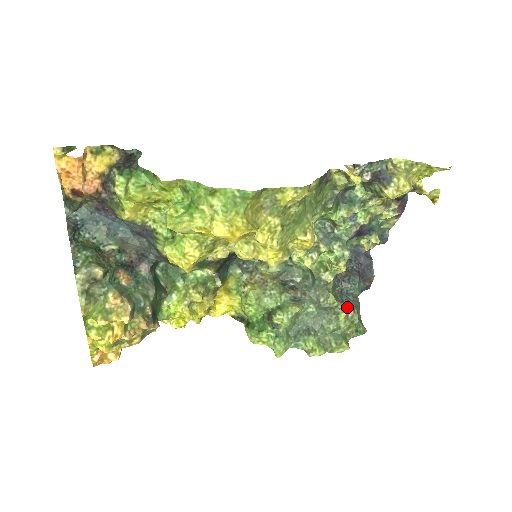
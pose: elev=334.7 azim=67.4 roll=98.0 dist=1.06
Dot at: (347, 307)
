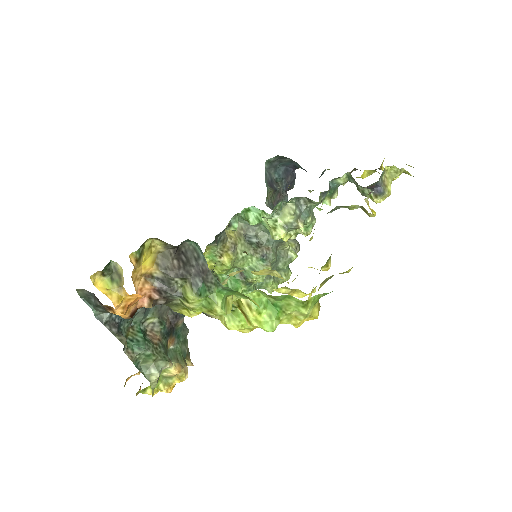
Dot at: (295, 246)
